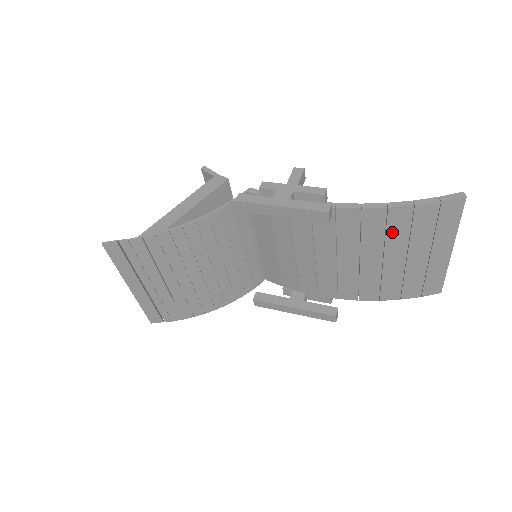
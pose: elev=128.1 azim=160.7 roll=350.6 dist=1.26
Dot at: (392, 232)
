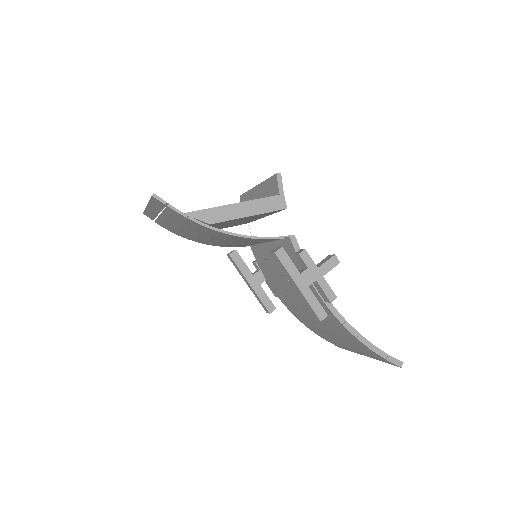
Dot at: (346, 337)
